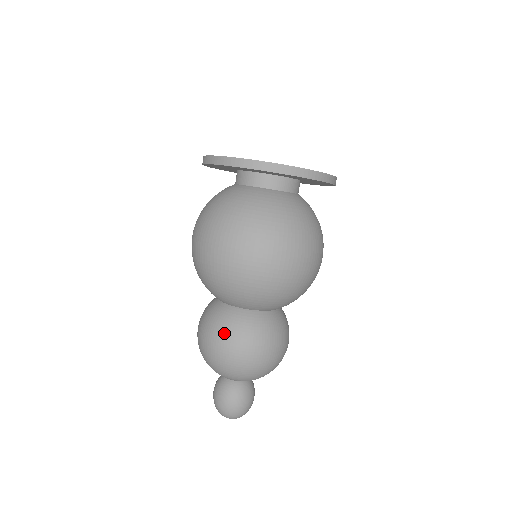
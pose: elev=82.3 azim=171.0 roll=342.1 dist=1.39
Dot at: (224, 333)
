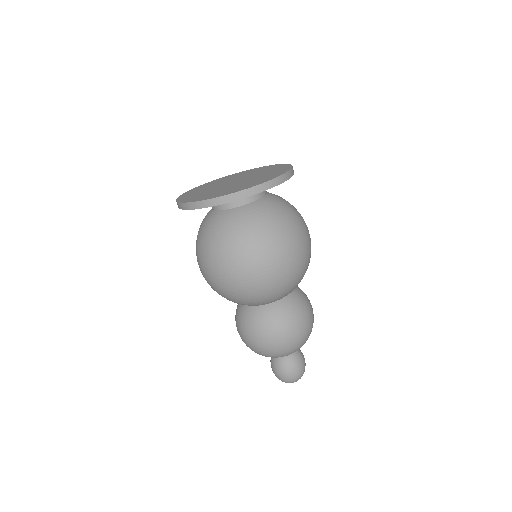
Dot at: (296, 319)
